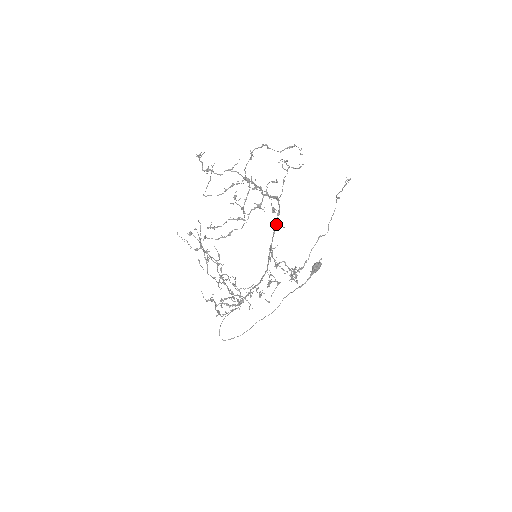
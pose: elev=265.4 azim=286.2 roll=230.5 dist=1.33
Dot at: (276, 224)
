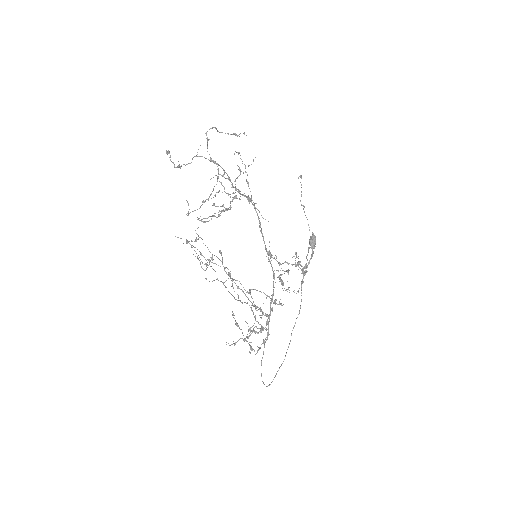
Dot at: (260, 227)
